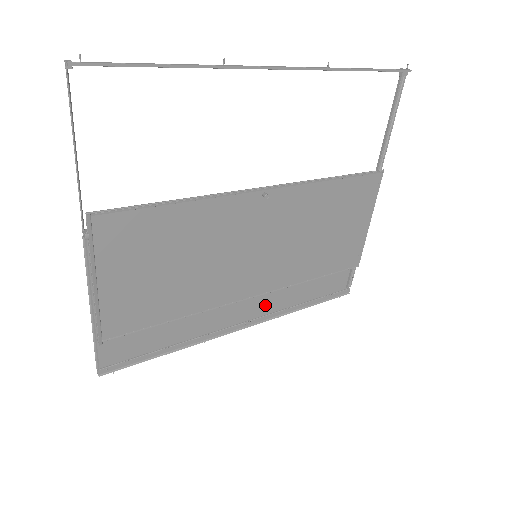
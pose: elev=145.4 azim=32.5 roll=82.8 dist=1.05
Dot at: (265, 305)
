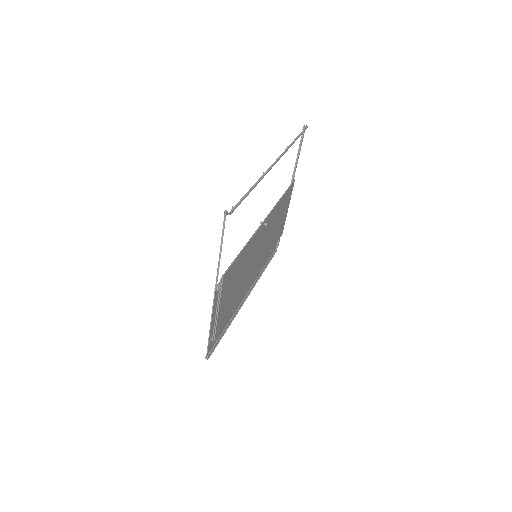
Dot at: (254, 279)
